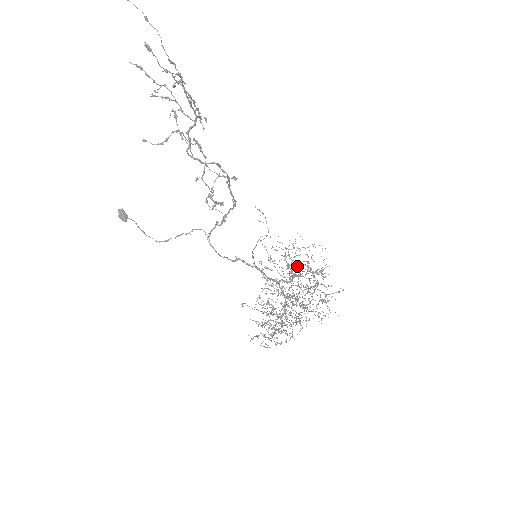
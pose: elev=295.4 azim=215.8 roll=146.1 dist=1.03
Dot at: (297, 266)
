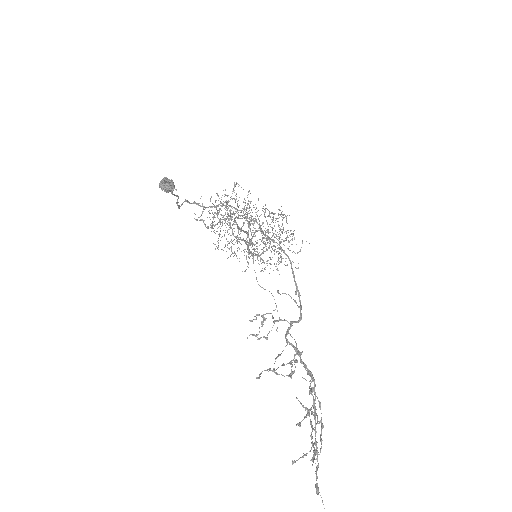
Dot at: occluded
